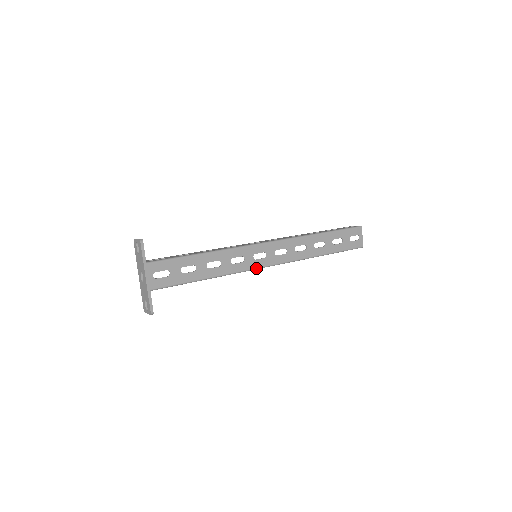
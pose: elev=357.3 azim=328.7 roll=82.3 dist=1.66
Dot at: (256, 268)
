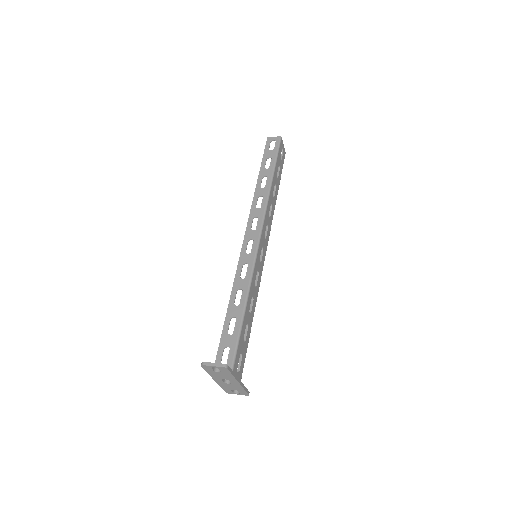
Dot at: occluded
